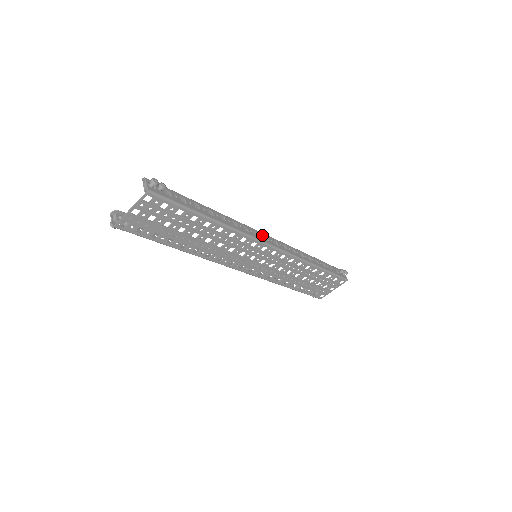
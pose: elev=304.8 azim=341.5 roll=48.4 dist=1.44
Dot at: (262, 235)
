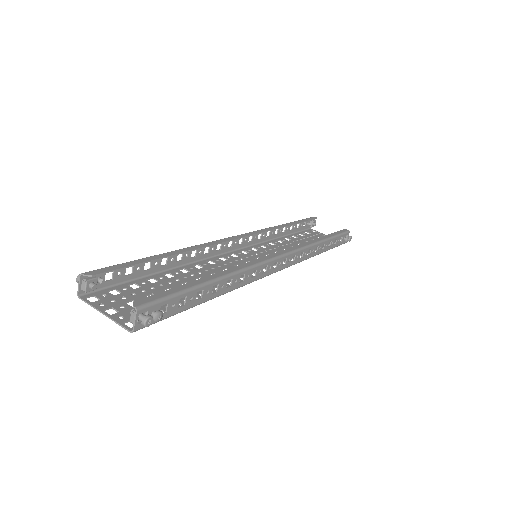
Dot at: (272, 265)
